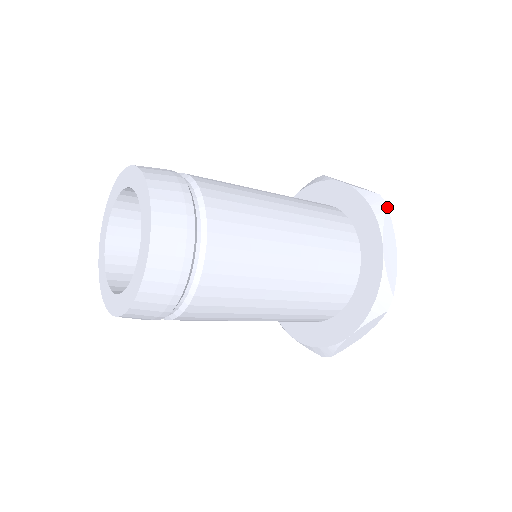
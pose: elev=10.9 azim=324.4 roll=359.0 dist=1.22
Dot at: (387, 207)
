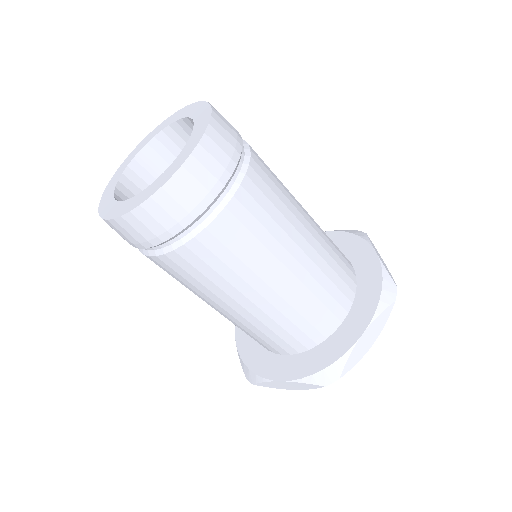
Dot at: occluded
